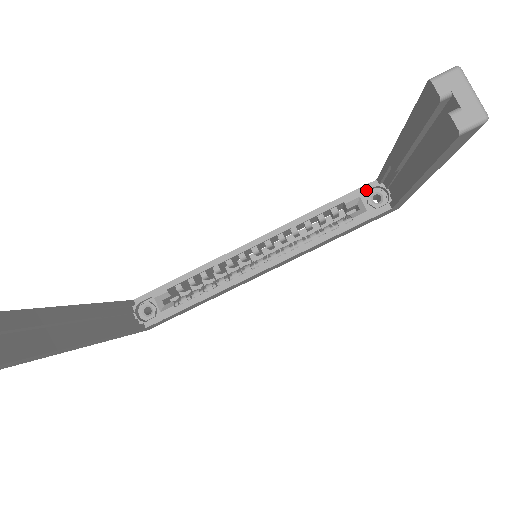
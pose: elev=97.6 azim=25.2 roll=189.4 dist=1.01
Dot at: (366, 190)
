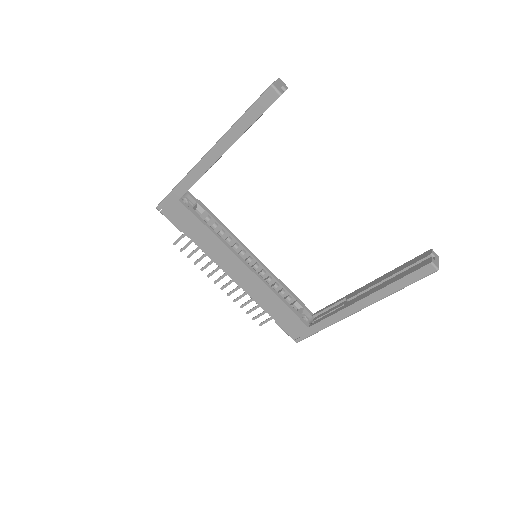
Dot at: (307, 310)
